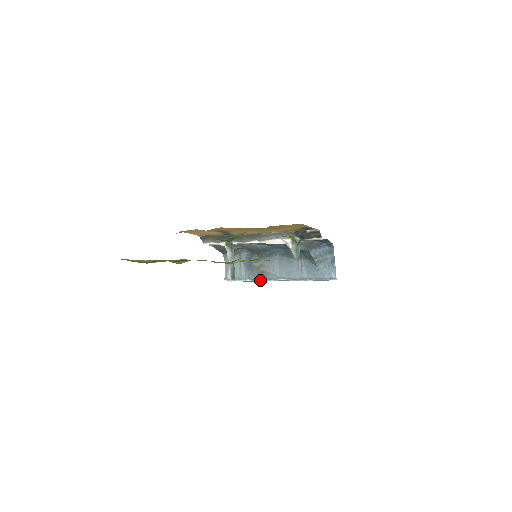
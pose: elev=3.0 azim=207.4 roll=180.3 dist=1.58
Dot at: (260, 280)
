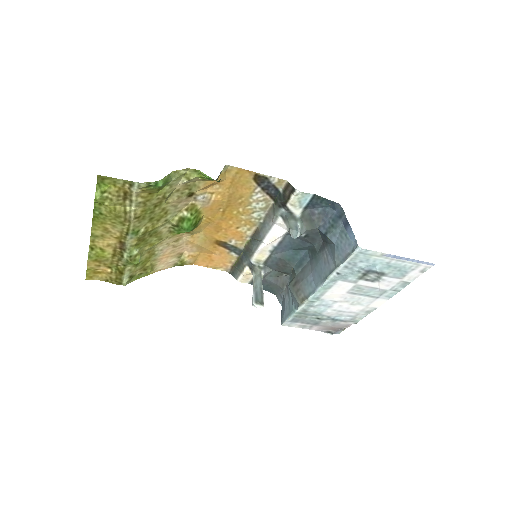
Dot at: (302, 302)
